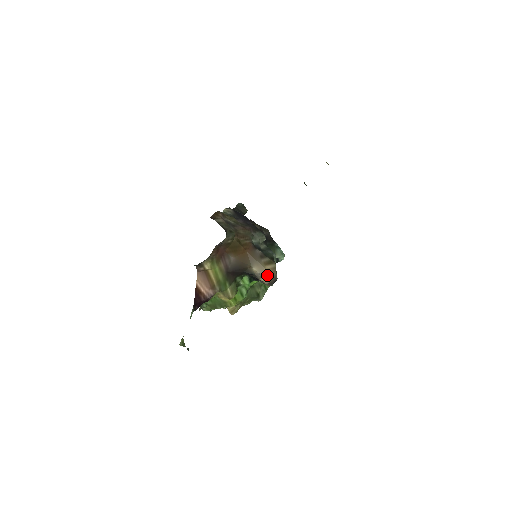
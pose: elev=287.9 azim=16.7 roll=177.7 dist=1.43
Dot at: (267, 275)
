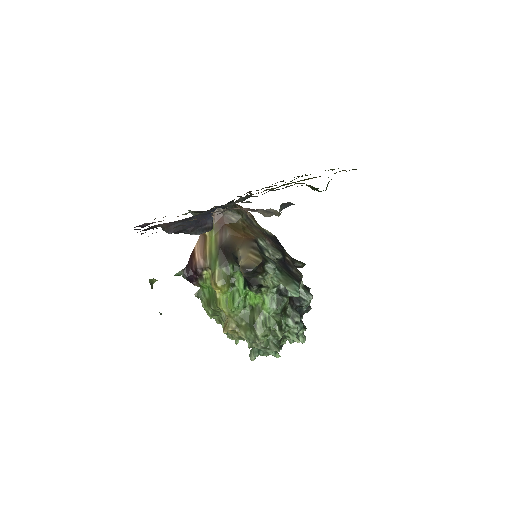
Dot at: (245, 259)
